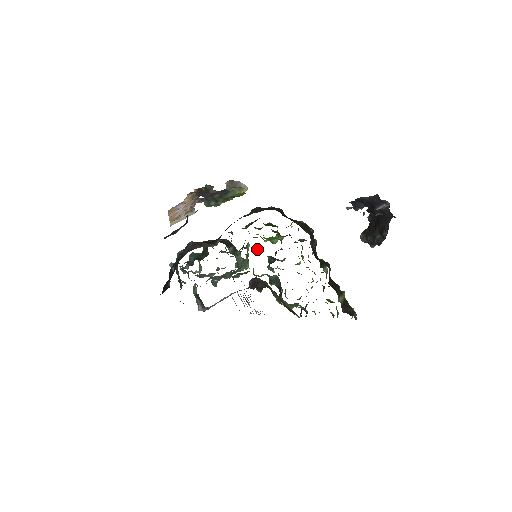
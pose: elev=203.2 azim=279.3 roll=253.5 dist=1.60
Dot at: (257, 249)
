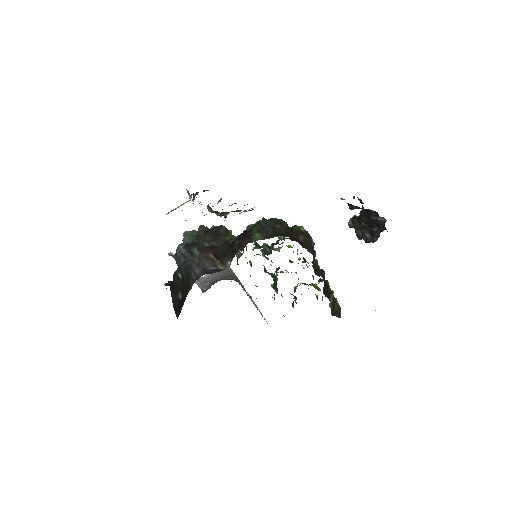
Dot at: (257, 248)
